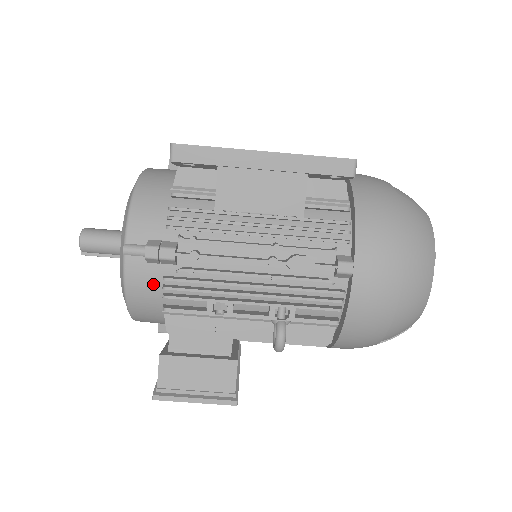
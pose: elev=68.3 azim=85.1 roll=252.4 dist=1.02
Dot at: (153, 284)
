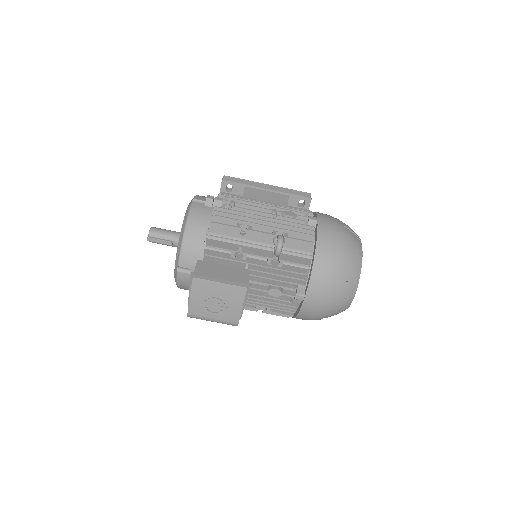
Dot at: (206, 215)
